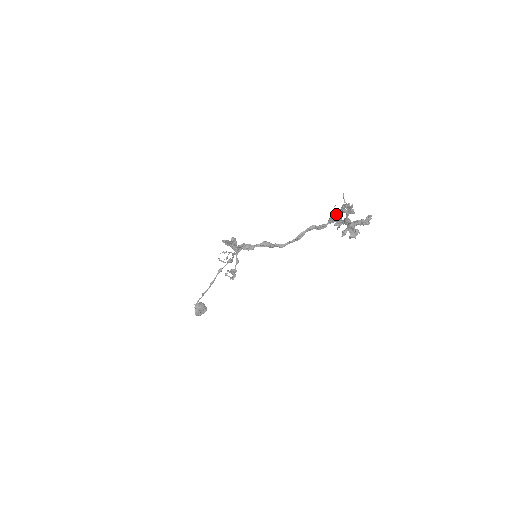
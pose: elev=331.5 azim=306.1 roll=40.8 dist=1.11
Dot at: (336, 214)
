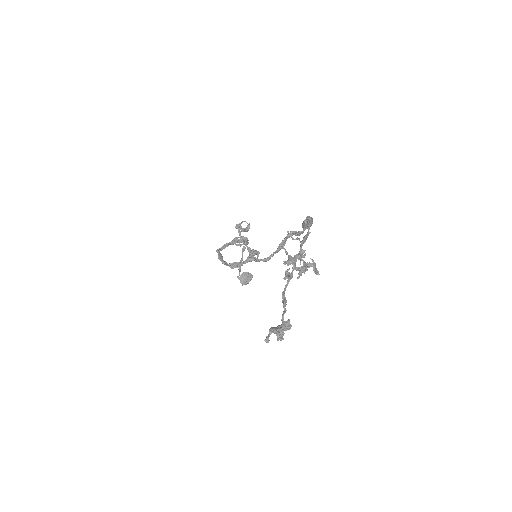
Dot at: (306, 223)
